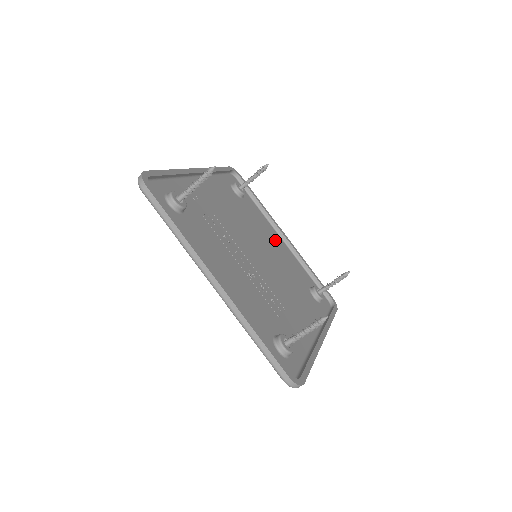
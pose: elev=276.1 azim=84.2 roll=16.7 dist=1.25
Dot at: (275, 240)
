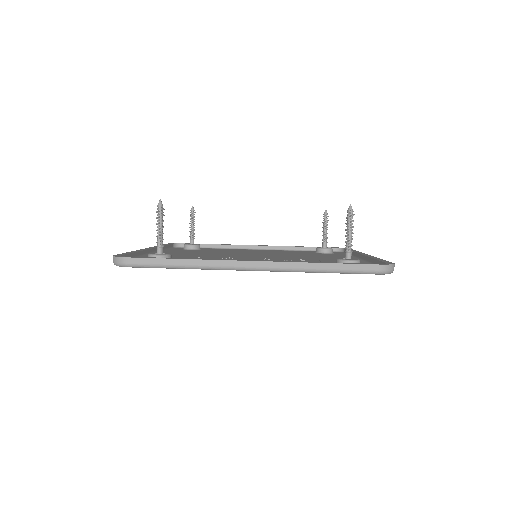
Dot at: occluded
